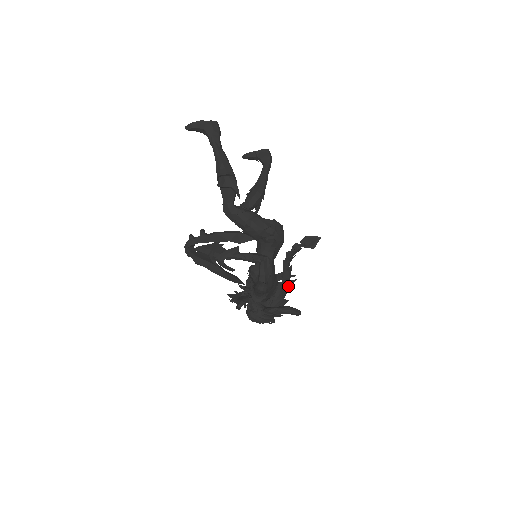
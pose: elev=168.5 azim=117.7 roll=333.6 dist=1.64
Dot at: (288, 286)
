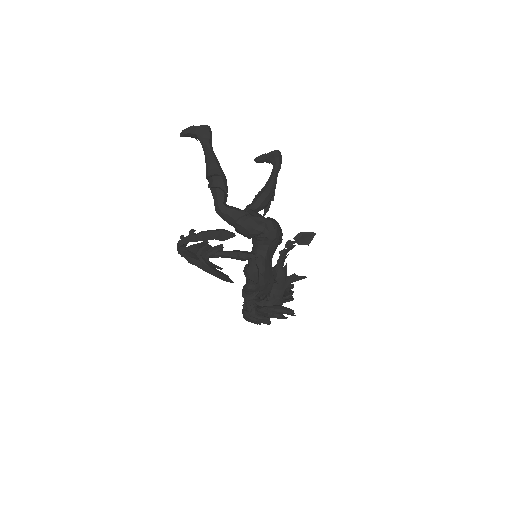
Dot at: (284, 285)
